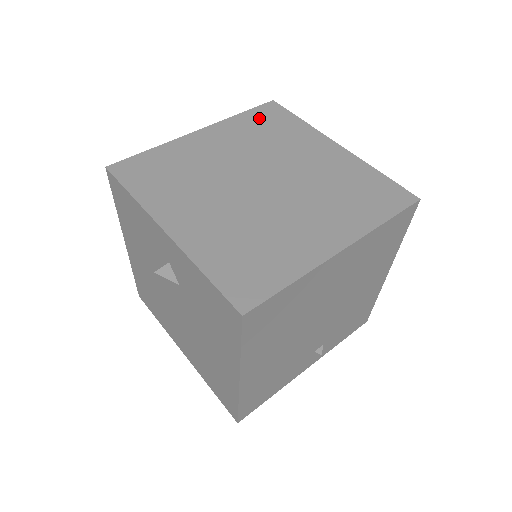
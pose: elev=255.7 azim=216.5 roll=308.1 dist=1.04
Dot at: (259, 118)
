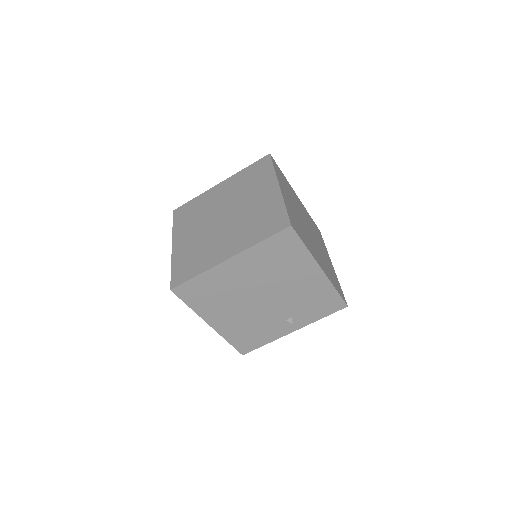
Dot at: (253, 170)
